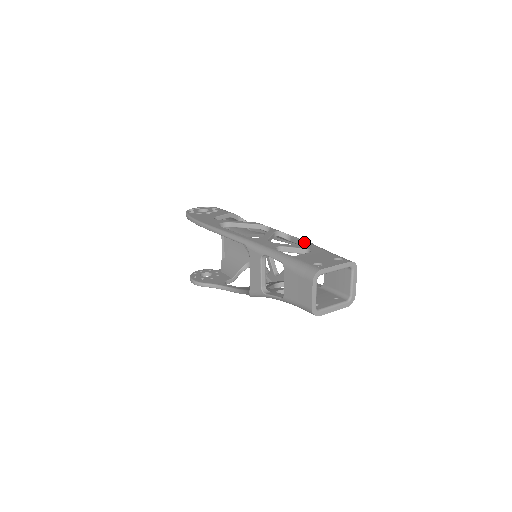
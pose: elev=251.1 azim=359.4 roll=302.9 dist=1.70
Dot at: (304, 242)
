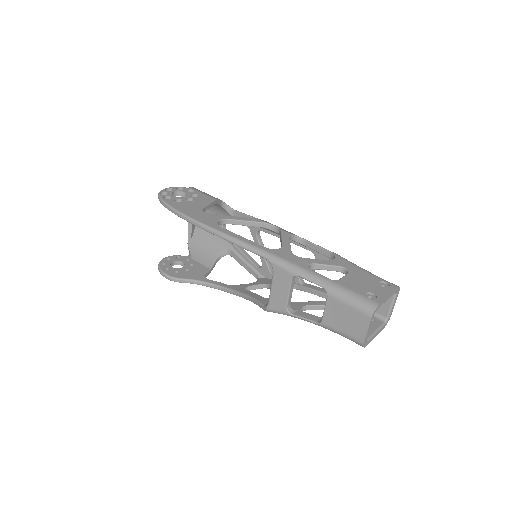
Dot at: (327, 252)
